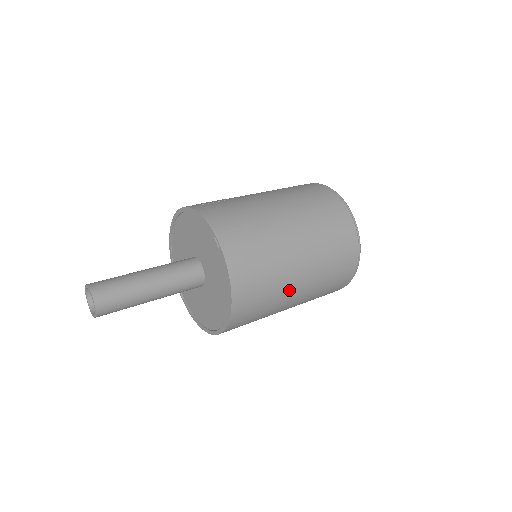
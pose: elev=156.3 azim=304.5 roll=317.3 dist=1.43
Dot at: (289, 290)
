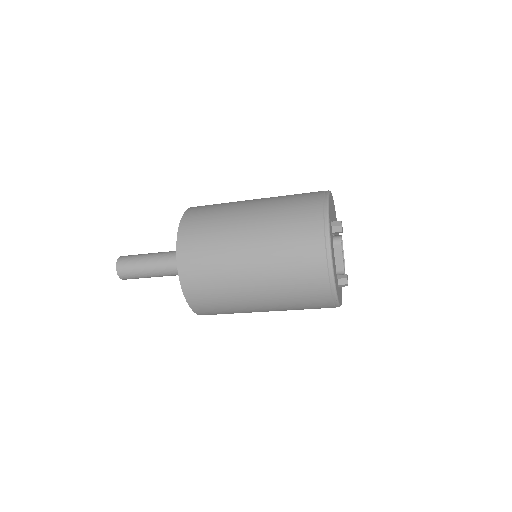
Dot at: (236, 241)
